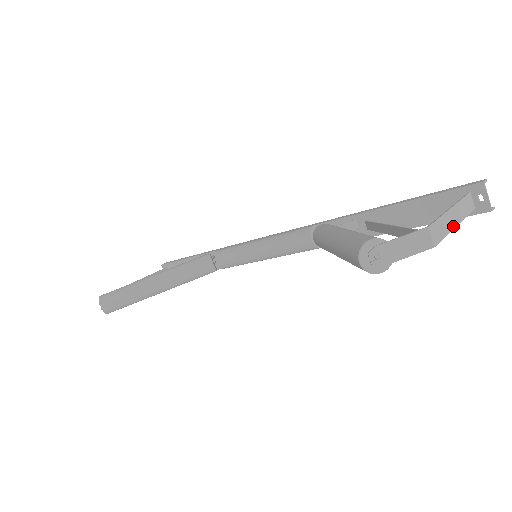
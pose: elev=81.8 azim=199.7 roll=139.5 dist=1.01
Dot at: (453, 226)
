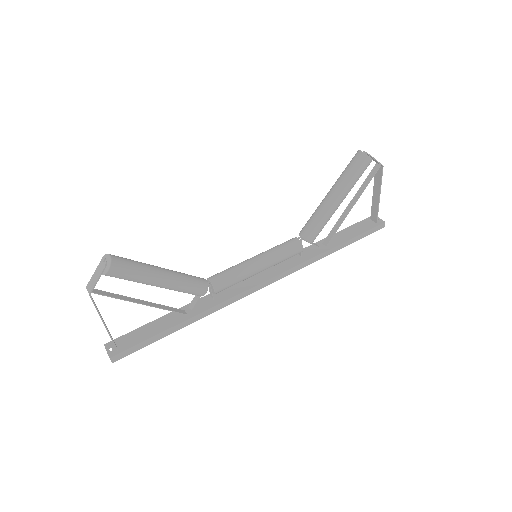
Dot at: (380, 191)
